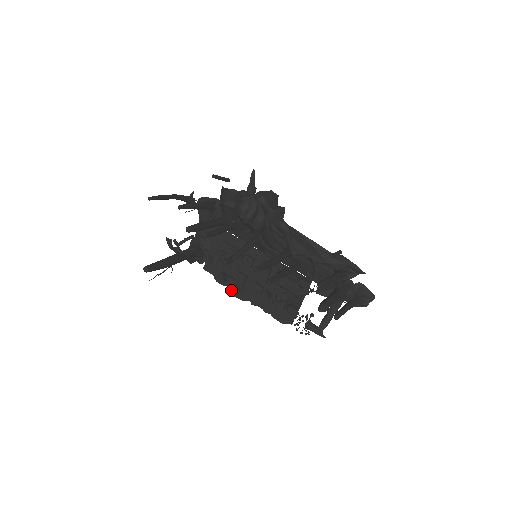
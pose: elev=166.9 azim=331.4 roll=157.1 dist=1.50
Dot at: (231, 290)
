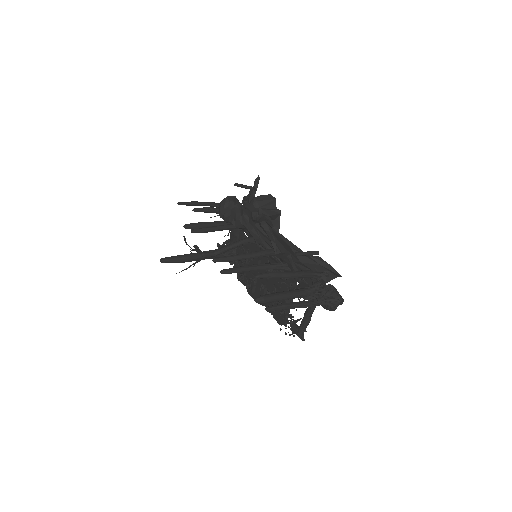
Dot at: occluded
